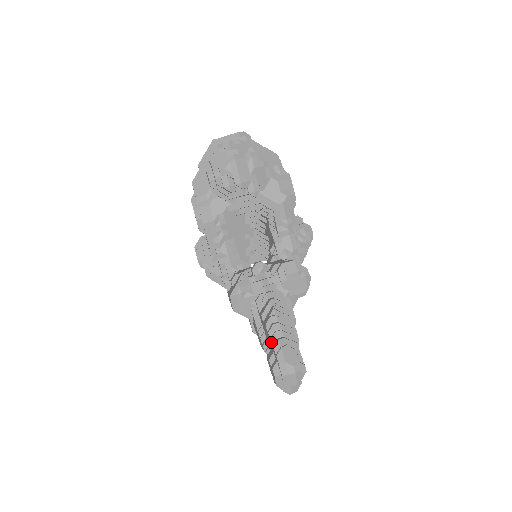
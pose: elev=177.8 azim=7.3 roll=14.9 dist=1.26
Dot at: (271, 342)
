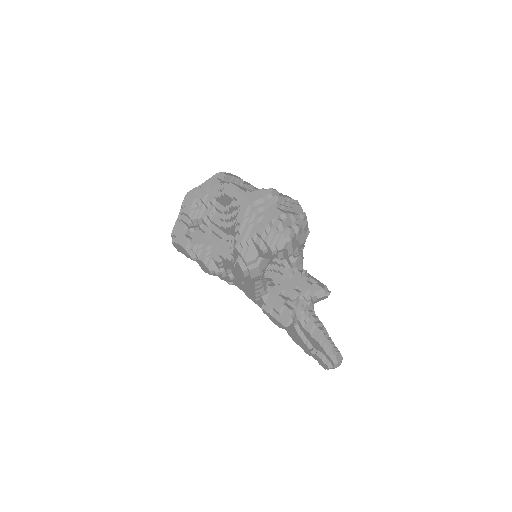
Dot at: (326, 353)
